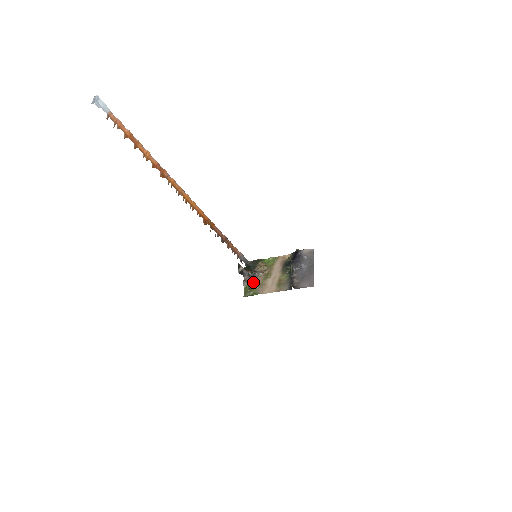
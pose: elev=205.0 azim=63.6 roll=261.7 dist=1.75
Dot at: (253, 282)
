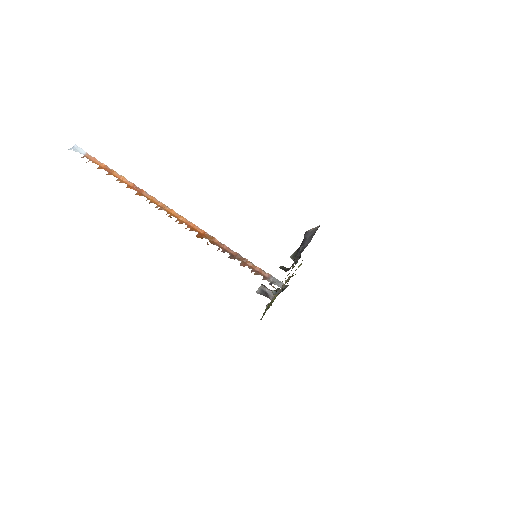
Dot at: (274, 299)
